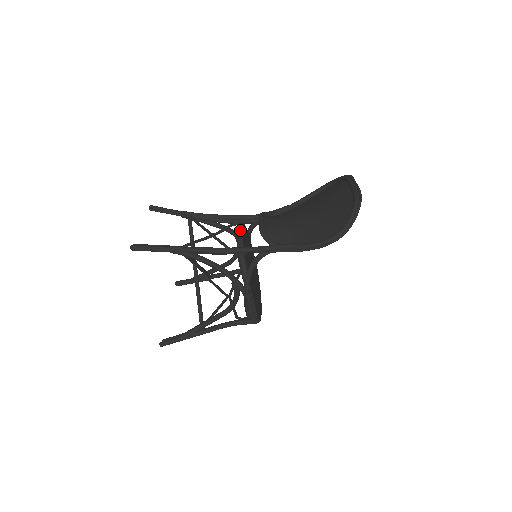
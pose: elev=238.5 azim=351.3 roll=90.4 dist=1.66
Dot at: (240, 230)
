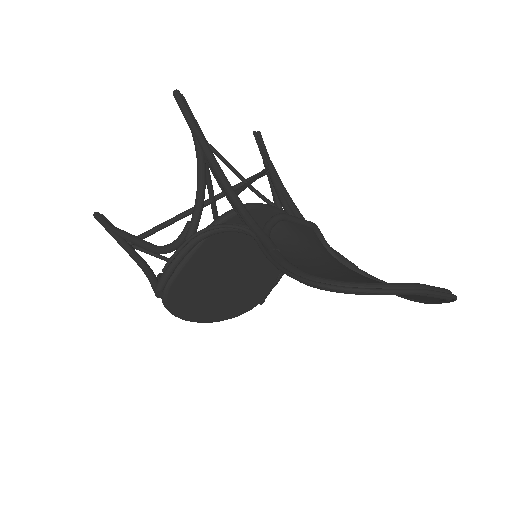
Dot at: (273, 206)
